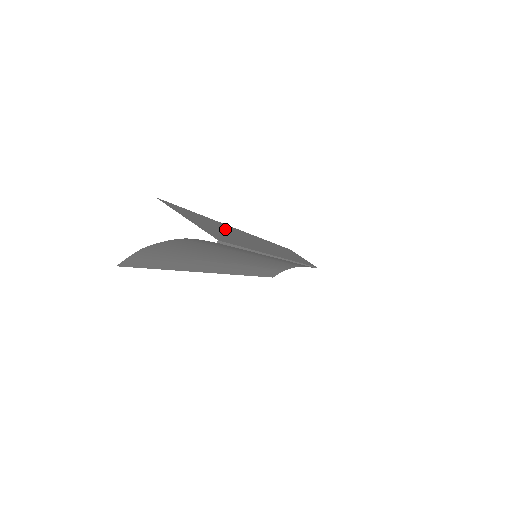
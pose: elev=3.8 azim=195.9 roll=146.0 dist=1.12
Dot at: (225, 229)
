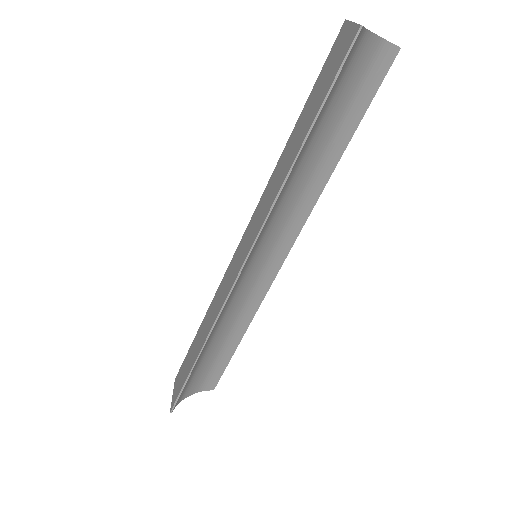
Dot at: occluded
